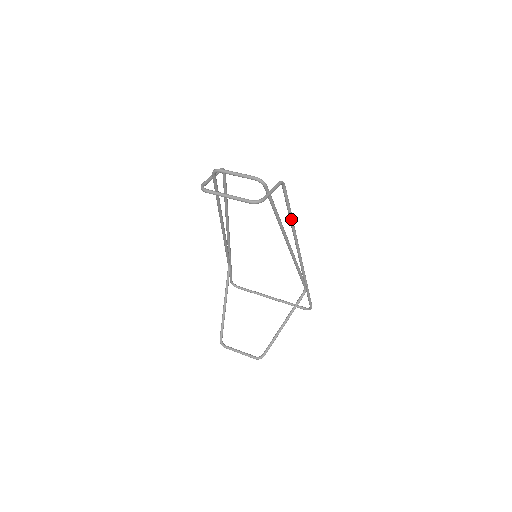
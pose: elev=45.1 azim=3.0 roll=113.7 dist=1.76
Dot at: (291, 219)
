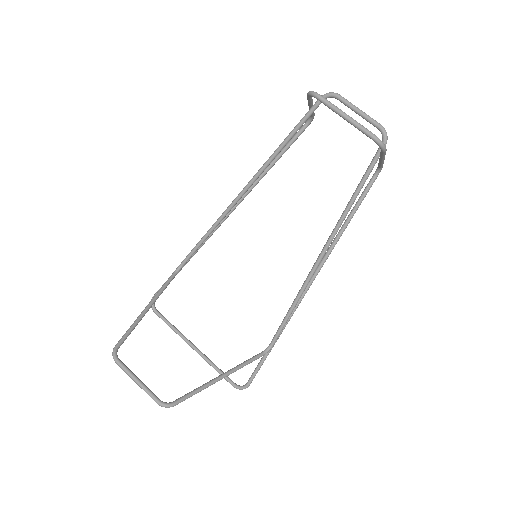
Dot at: (344, 228)
